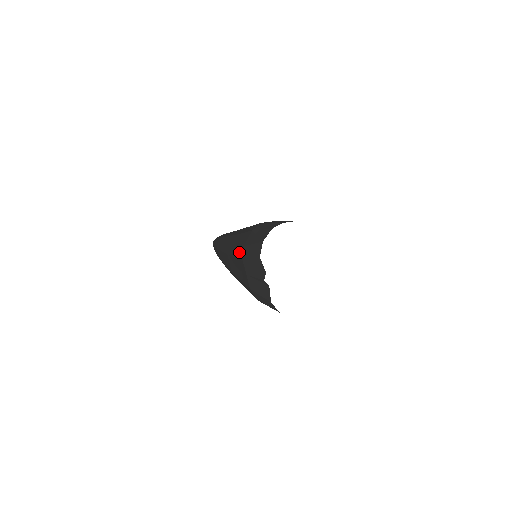
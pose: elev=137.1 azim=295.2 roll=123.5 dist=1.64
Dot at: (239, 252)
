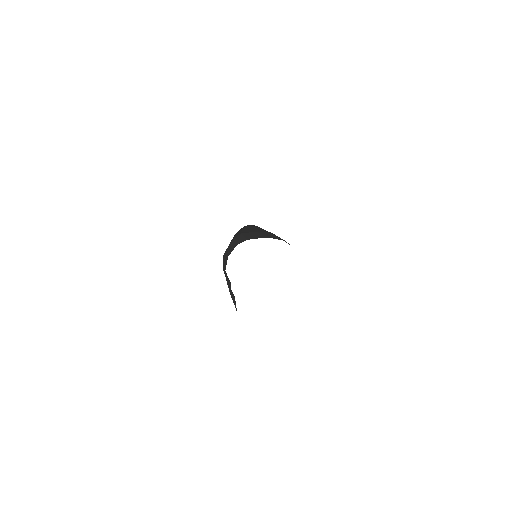
Dot at: occluded
